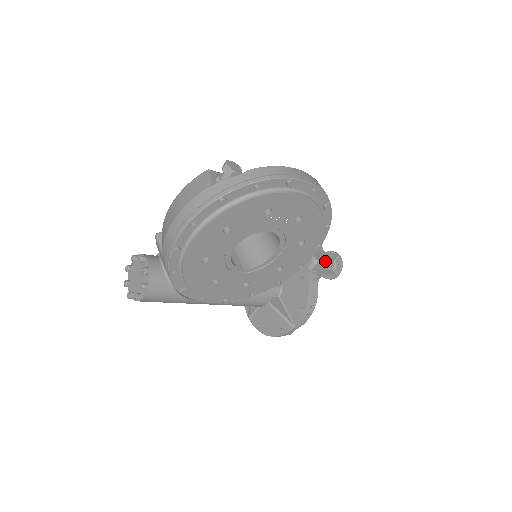
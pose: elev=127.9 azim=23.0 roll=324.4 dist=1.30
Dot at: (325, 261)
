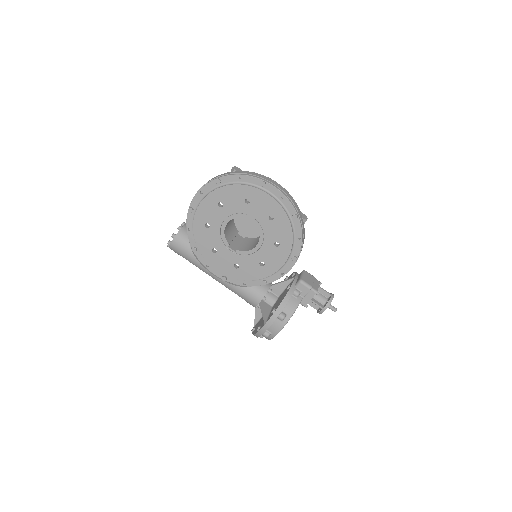
Dot at: (310, 285)
